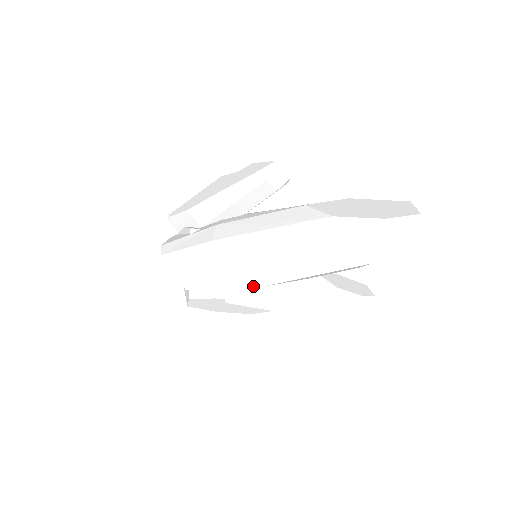
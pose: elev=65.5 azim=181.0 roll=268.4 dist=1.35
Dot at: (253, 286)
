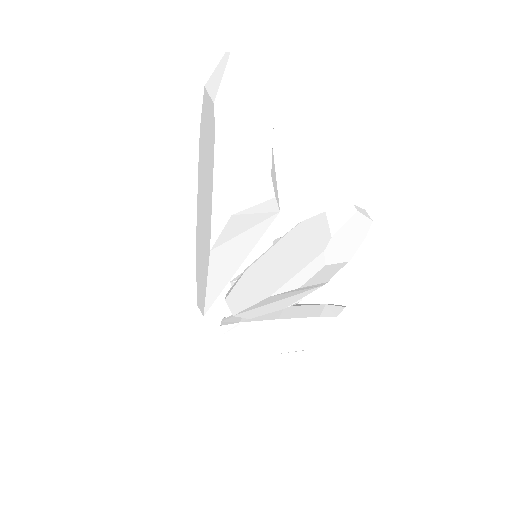
Dot at: (209, 261)
